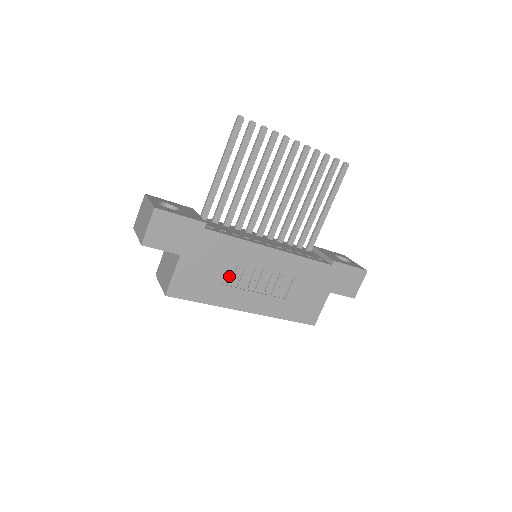
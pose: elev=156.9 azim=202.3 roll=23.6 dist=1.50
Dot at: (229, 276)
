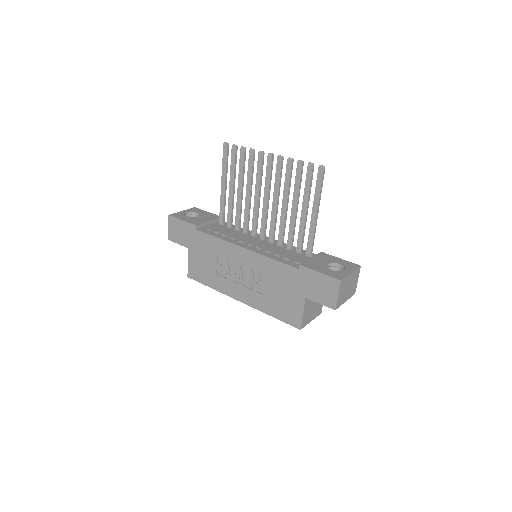
Dot at: (220, 268)
